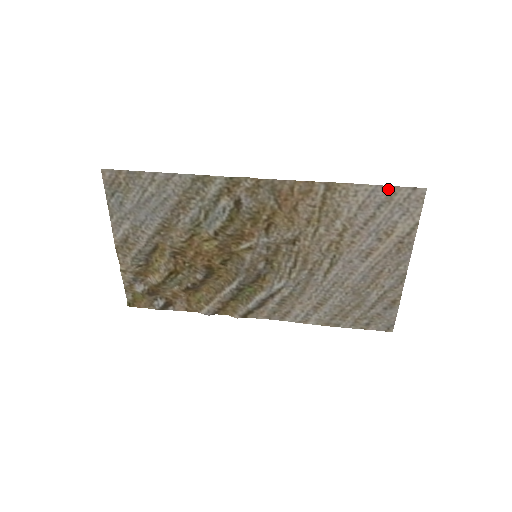
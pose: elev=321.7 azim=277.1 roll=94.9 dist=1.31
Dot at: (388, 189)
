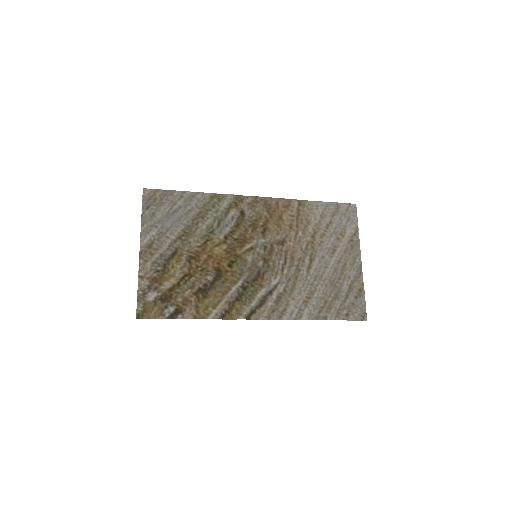
Dot at: (335, 204)
